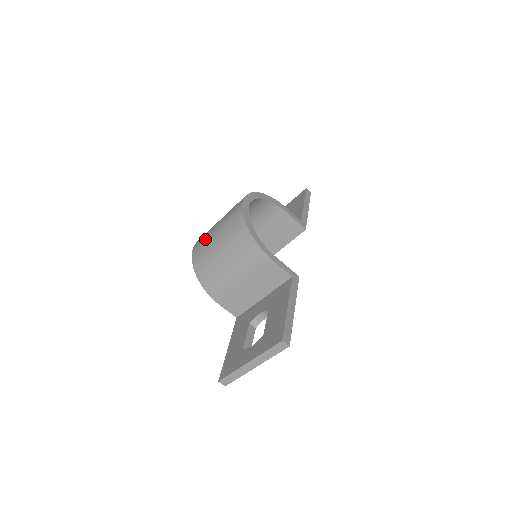
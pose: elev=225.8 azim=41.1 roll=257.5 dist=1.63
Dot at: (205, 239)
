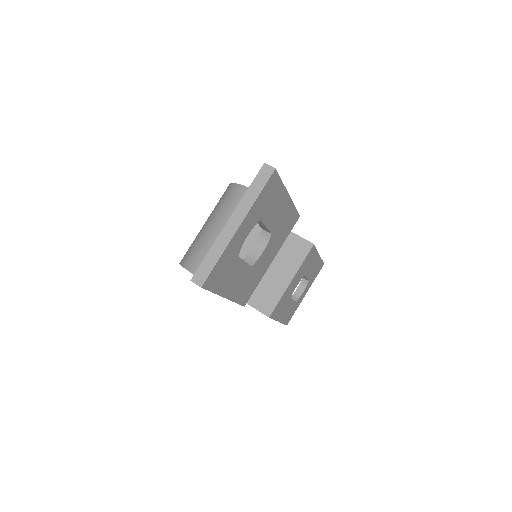
Dot at: occluded
